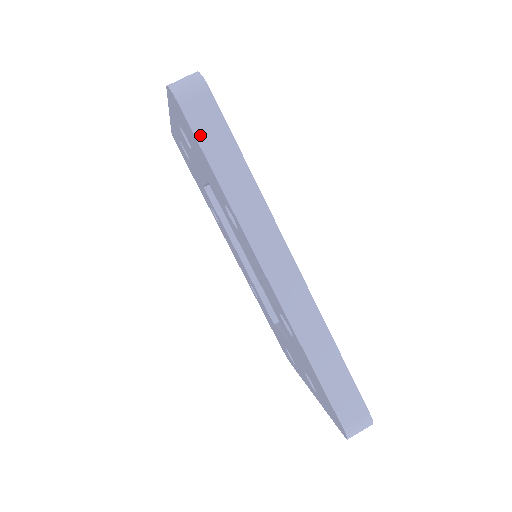
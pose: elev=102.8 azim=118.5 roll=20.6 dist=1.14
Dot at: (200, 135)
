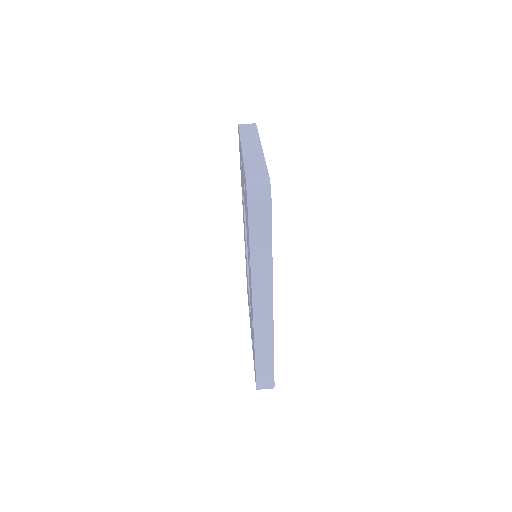
Dot at: (252, 224)
